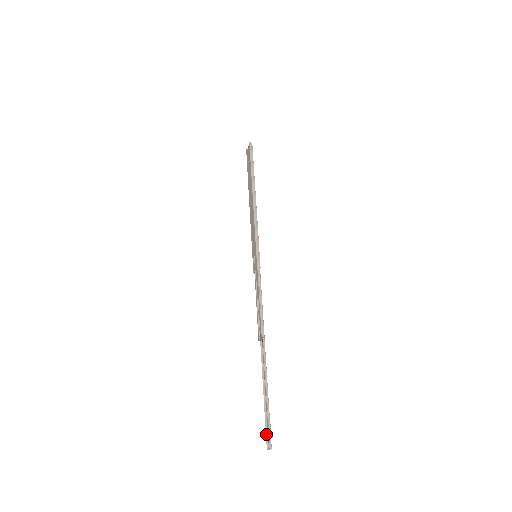
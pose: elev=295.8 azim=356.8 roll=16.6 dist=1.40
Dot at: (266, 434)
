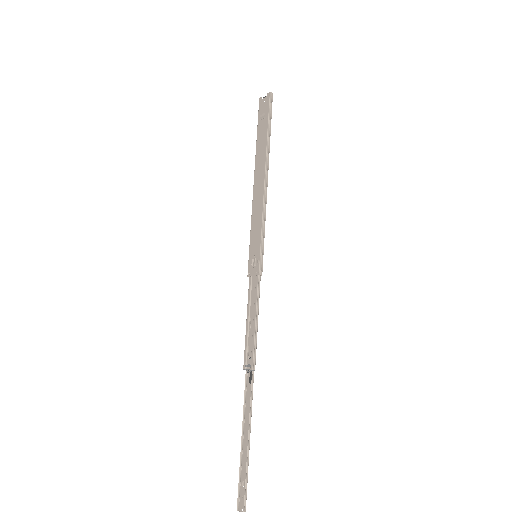
Dot at: (238, 492)
